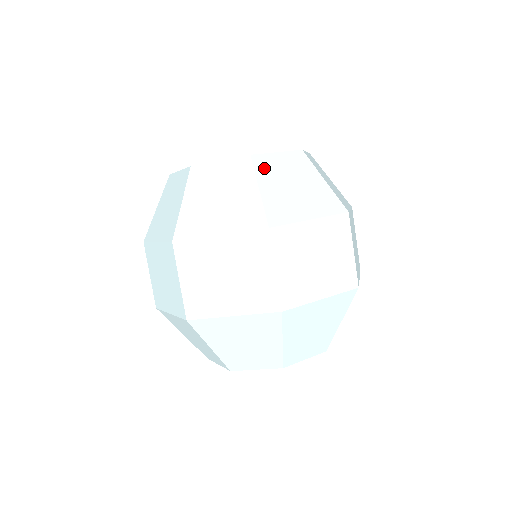
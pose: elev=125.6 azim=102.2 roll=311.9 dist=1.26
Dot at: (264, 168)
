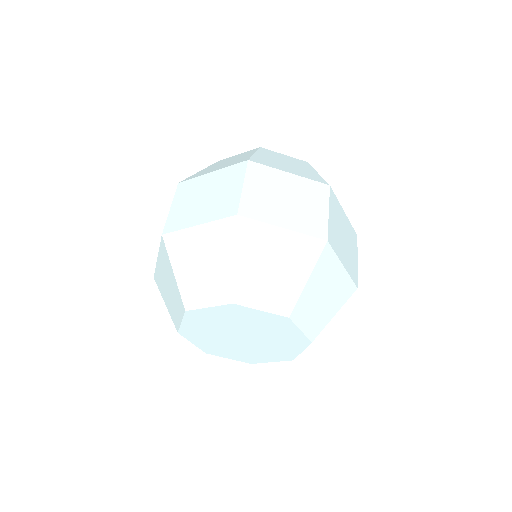
Dot at: (267, 152)
